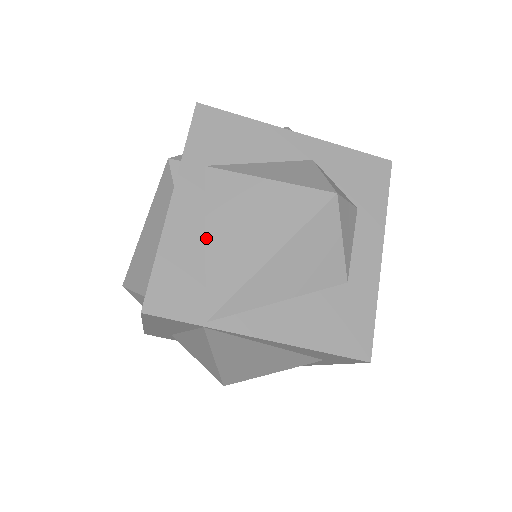
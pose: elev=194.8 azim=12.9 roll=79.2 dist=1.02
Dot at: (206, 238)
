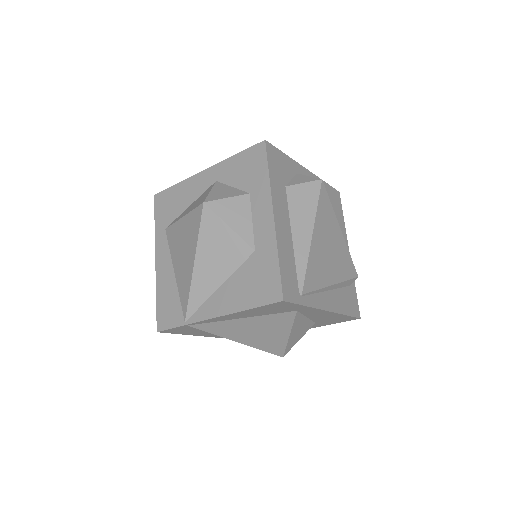
Dot at: (174, 272)
